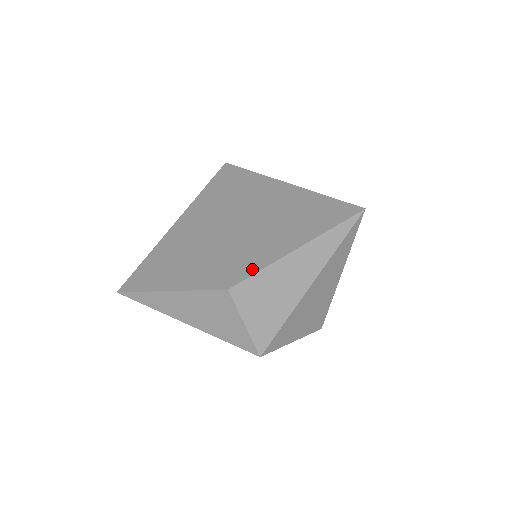
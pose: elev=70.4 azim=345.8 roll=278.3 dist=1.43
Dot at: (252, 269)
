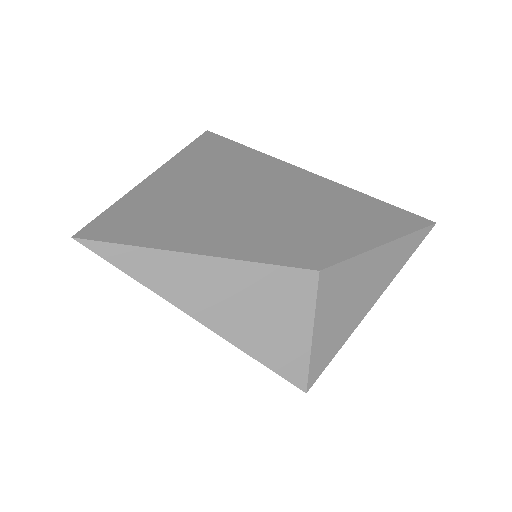
Dot at: (341, 252)
